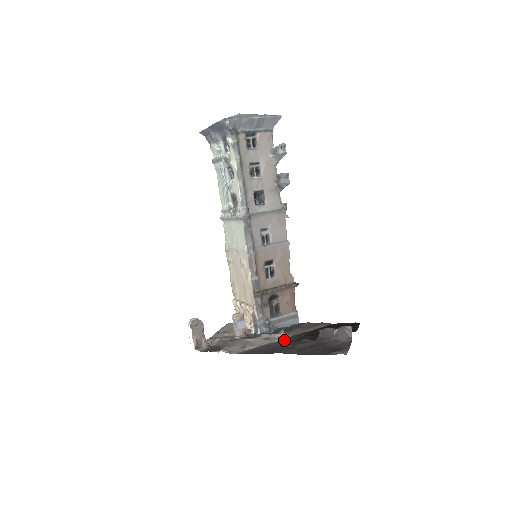
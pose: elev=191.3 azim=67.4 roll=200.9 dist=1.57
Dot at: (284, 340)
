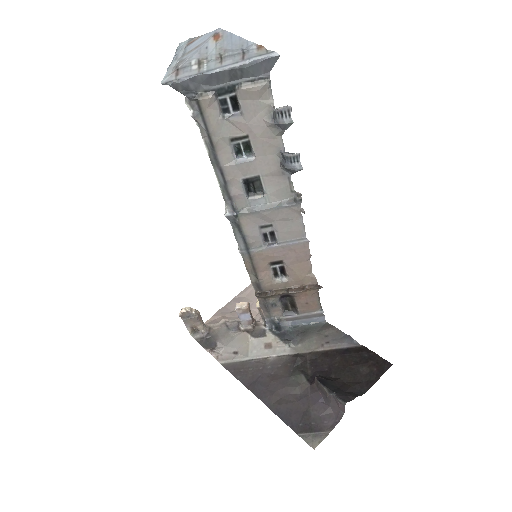
Dot at: (282, 360)
